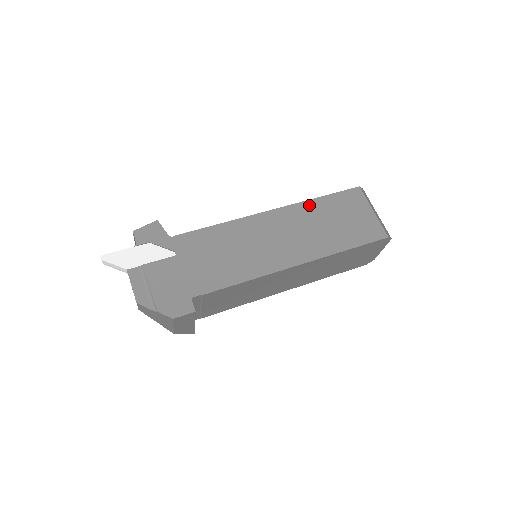
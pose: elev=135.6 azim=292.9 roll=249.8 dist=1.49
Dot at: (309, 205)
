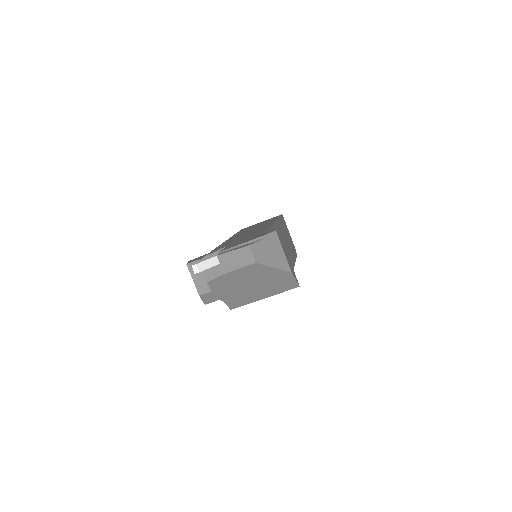
Dot at: (238, 233)
